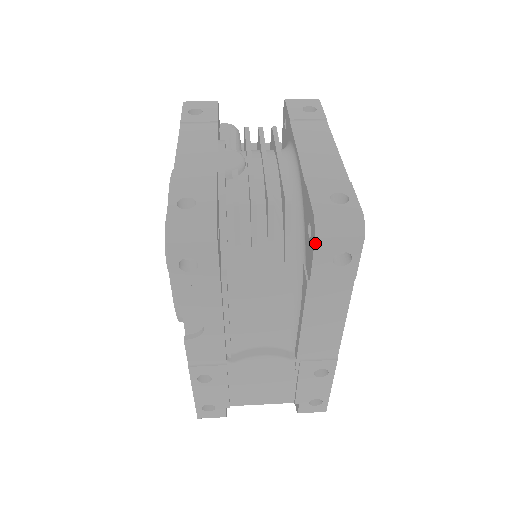
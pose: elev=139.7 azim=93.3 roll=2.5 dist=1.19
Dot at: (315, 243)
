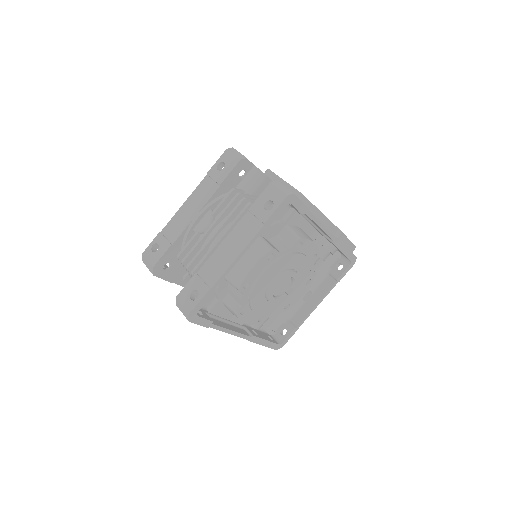
Dot at: occluded
